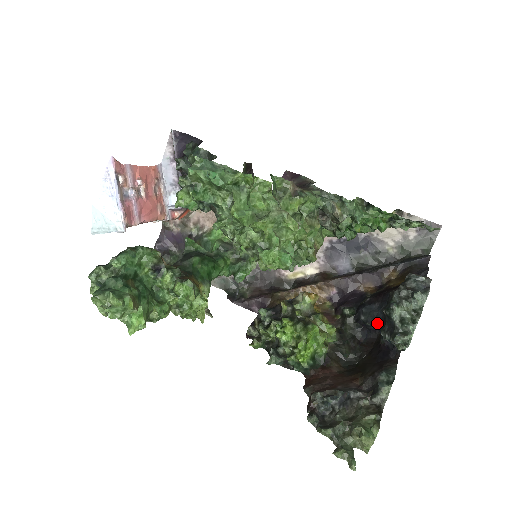
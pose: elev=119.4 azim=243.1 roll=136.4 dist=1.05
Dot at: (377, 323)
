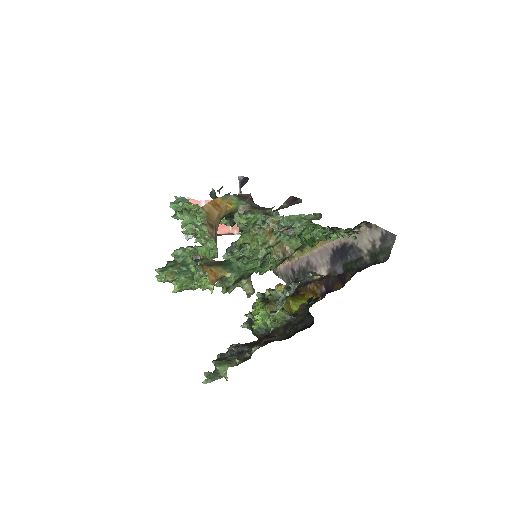
Dot at: (308, 311)
